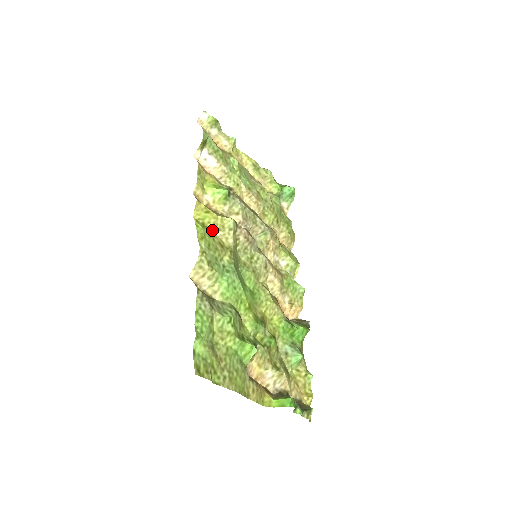
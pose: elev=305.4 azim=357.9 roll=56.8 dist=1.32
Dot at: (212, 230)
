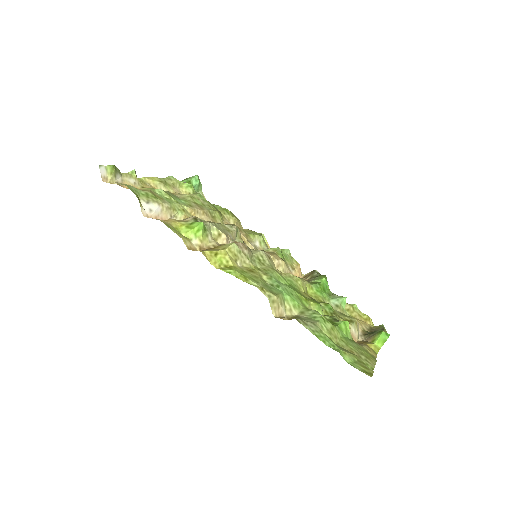
Dot at: (235, 266)
